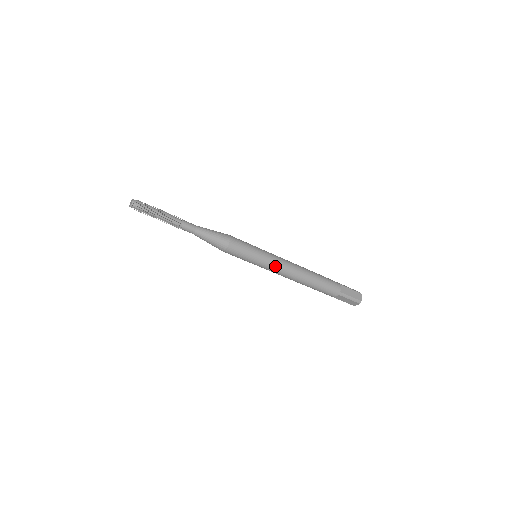
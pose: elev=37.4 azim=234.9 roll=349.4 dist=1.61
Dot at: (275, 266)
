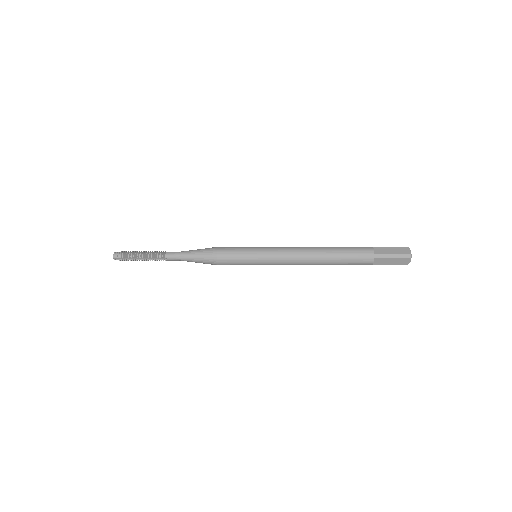
Dot at: (278, 256)
